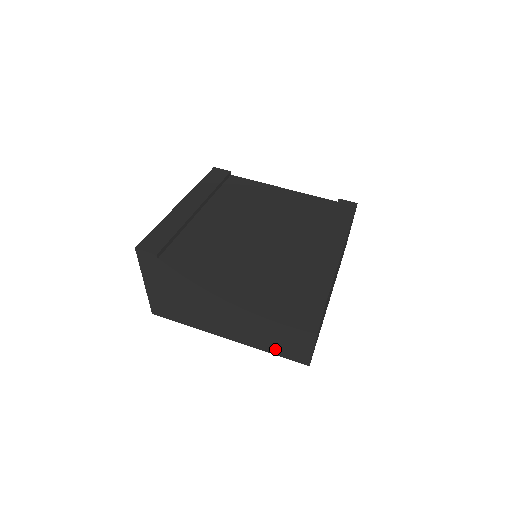
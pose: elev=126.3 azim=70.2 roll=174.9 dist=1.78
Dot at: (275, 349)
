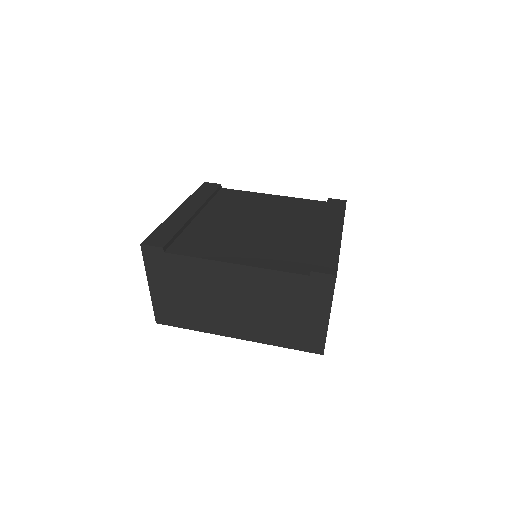
Dot at: (287, 341)
